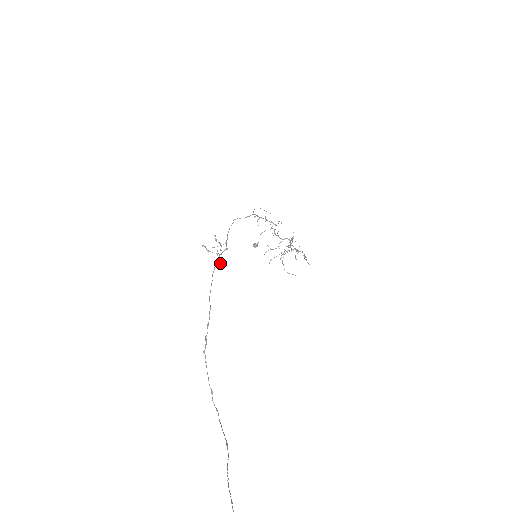
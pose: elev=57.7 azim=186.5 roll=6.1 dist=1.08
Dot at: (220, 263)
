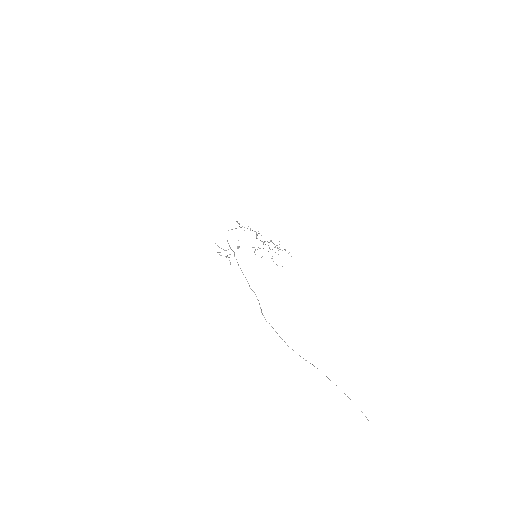
Dot at: (230, 263)
